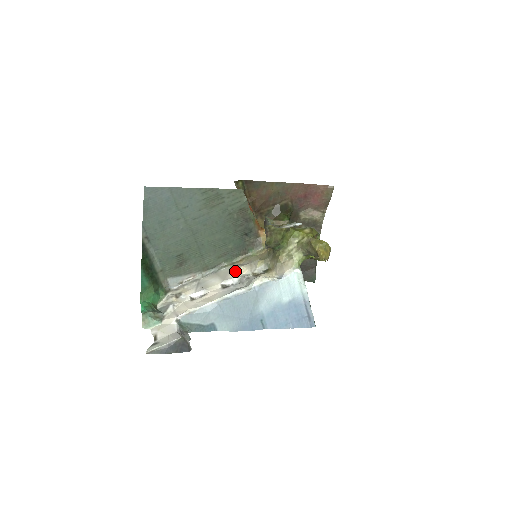
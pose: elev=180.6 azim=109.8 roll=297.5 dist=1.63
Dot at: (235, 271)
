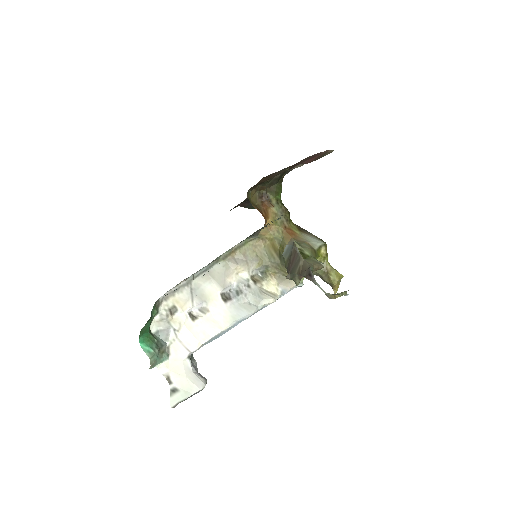
Dot at: (231, 272)
